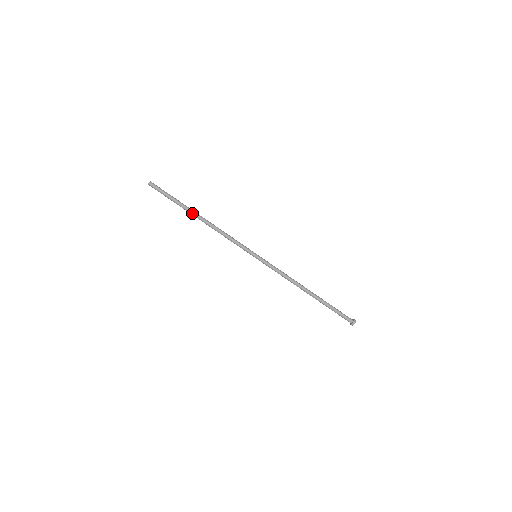
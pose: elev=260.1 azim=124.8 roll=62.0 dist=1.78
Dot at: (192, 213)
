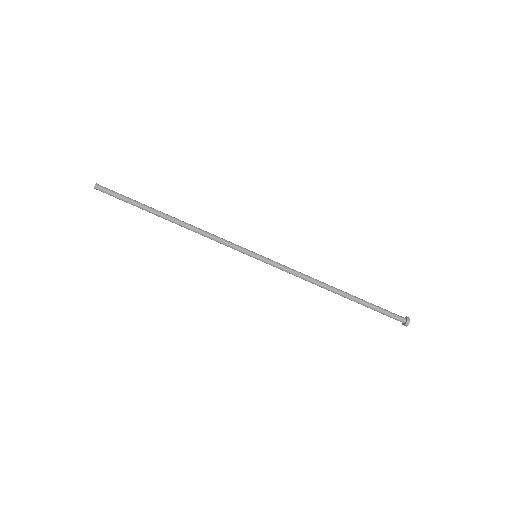
Dot at: (159, 215)
